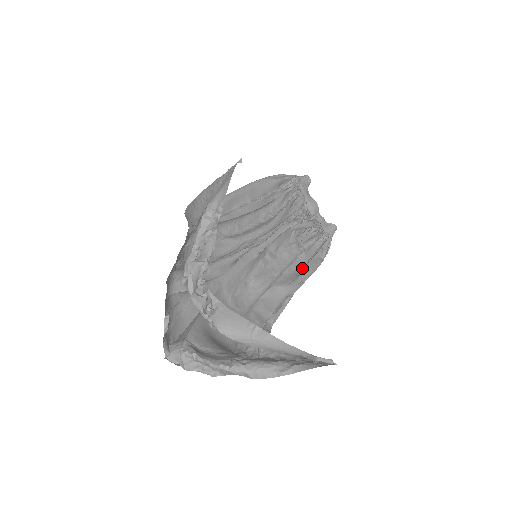
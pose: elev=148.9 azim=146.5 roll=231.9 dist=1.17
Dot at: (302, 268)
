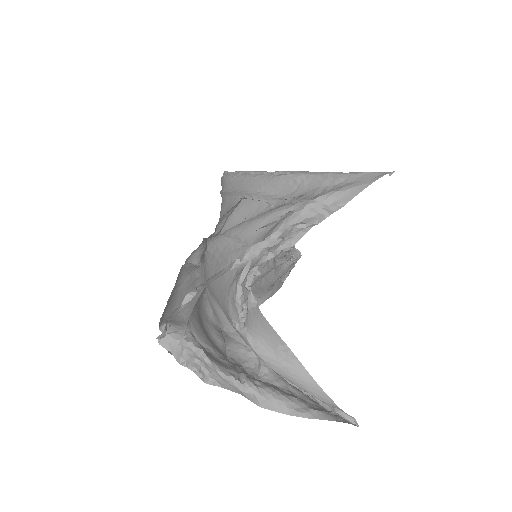
Dot at: (271, 285)
